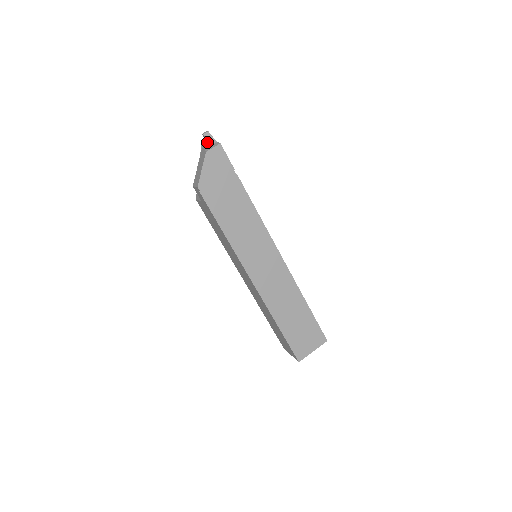
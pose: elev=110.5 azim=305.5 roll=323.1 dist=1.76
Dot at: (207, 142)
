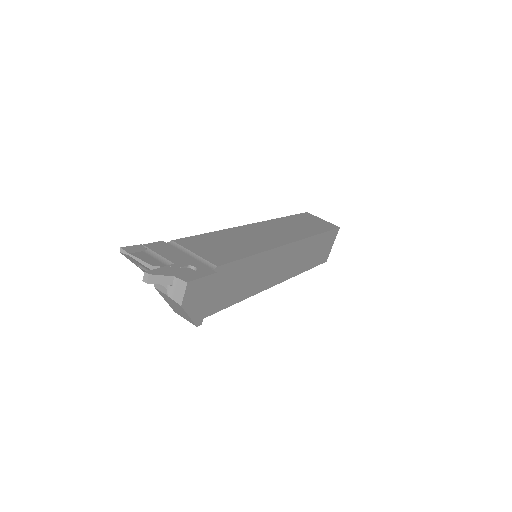
Dot at: occluded
